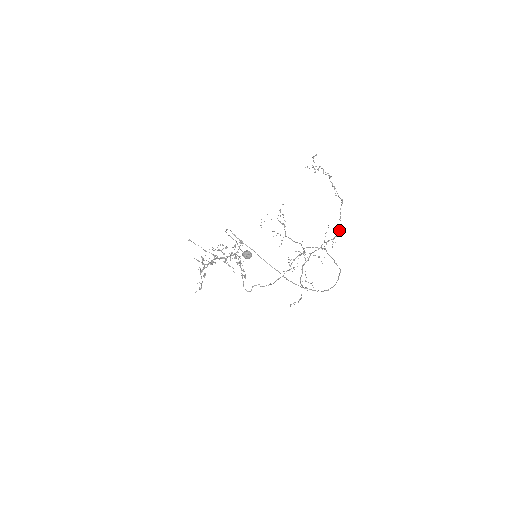
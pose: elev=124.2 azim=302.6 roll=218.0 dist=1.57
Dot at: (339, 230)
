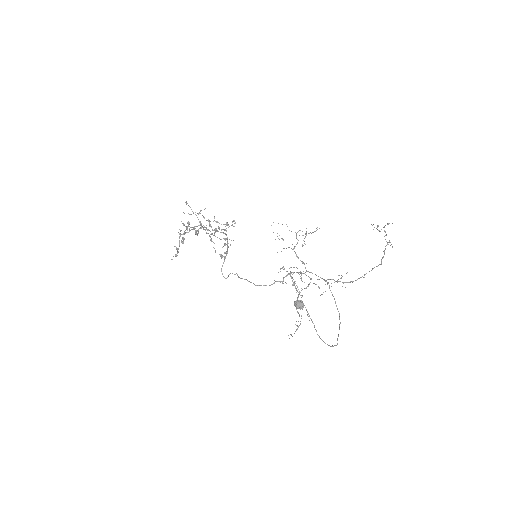
Dot at: occluded
